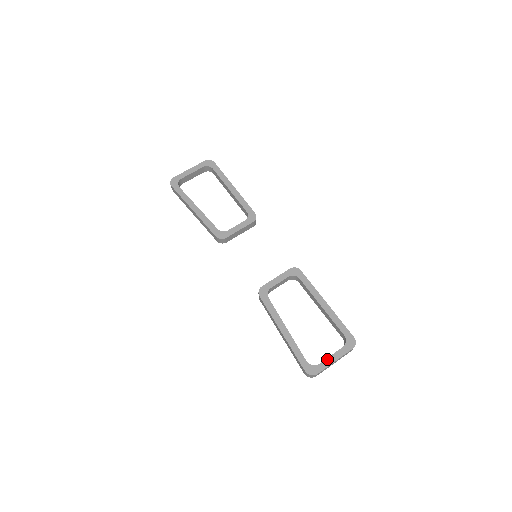
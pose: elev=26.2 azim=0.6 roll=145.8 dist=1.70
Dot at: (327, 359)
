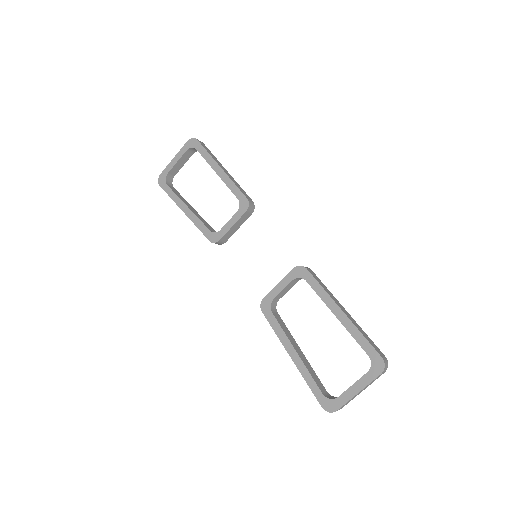
Dot at: (347, 390)
